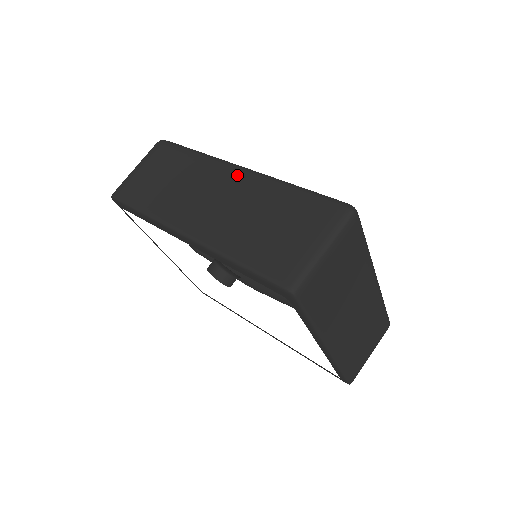
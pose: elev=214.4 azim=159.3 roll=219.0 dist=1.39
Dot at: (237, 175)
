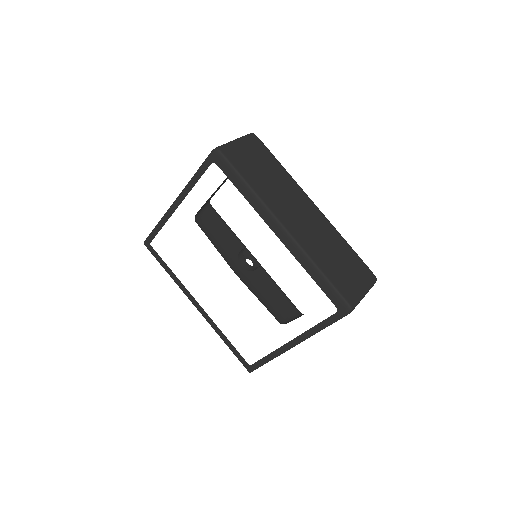
Dot at: (316, 209)
